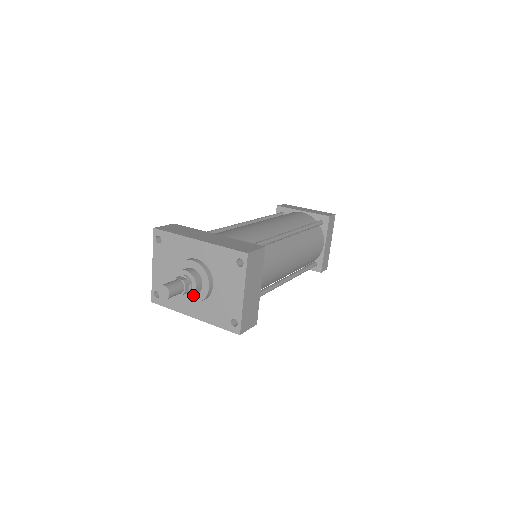
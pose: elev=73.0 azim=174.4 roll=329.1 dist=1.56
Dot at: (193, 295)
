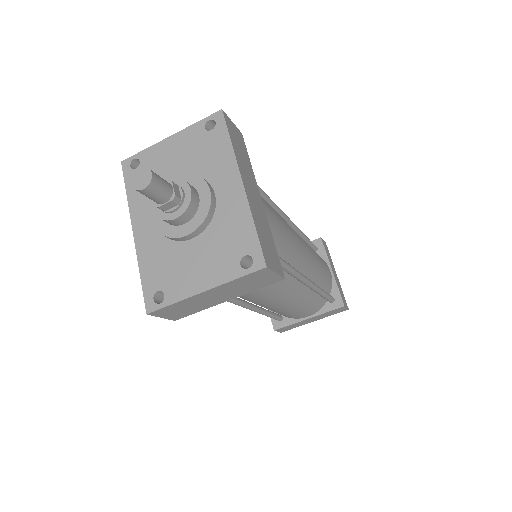
Dot at: (163, 219)
